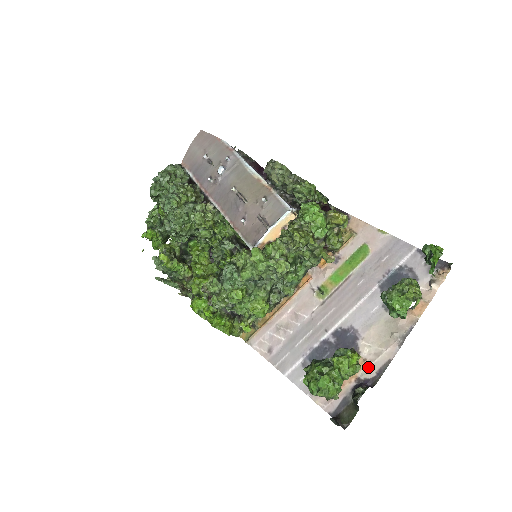
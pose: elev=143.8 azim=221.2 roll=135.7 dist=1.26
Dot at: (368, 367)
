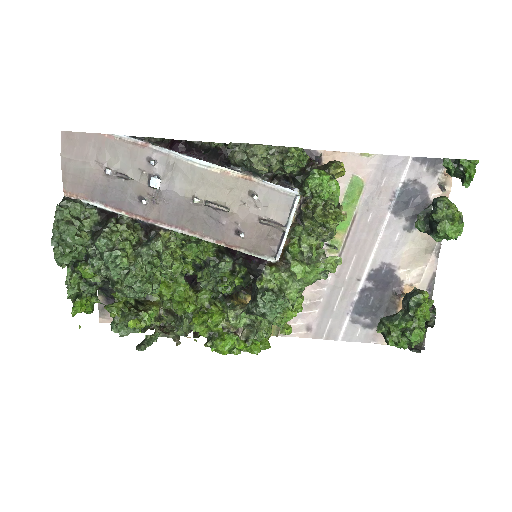
Dot at: occluded
